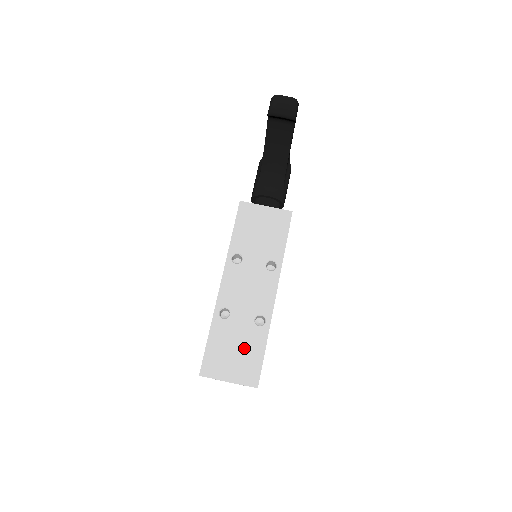
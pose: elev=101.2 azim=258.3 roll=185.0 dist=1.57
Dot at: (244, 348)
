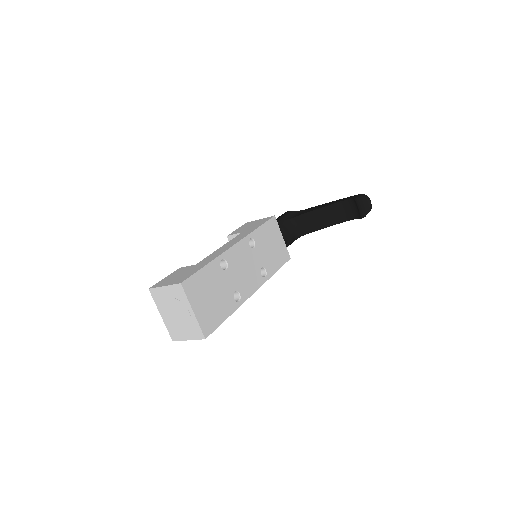
Dot at: (218, 301)
